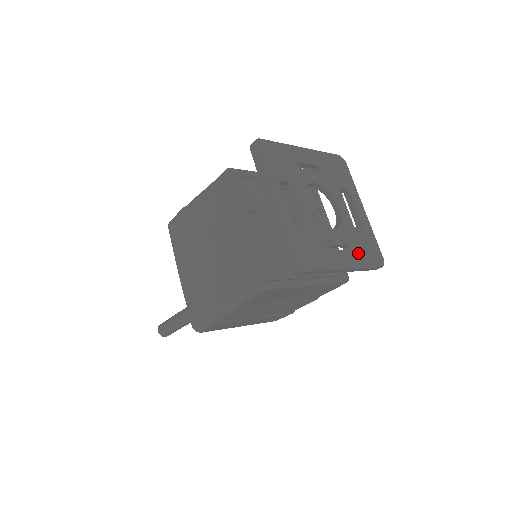
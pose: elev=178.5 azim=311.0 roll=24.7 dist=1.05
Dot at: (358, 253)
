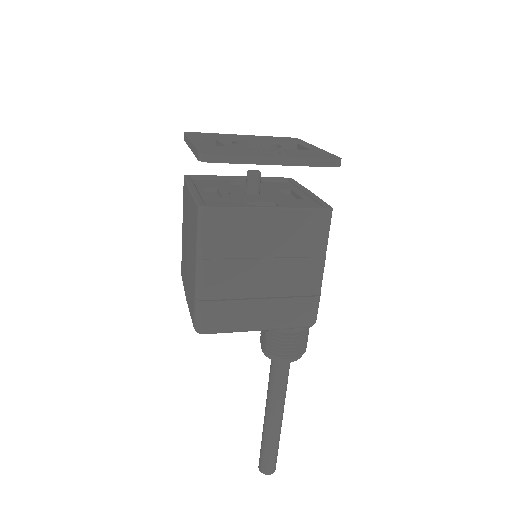
Dot at: (299, 155)
